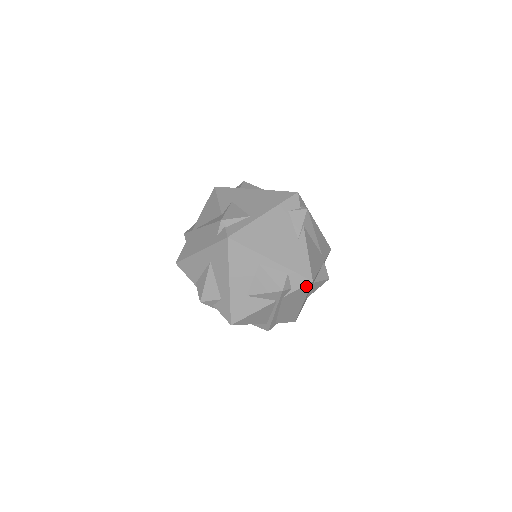
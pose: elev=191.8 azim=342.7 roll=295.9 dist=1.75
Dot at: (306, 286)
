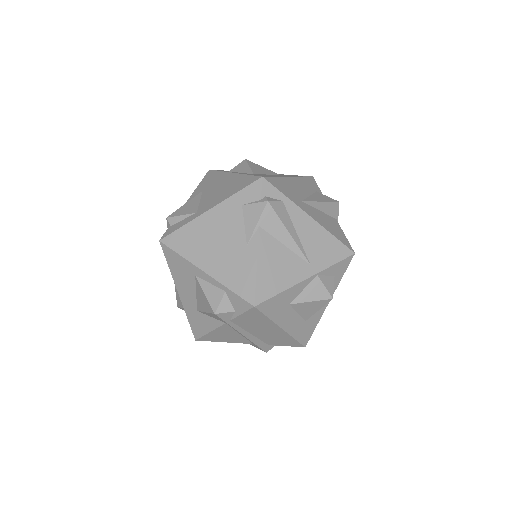
Dot at: (252, 311)
